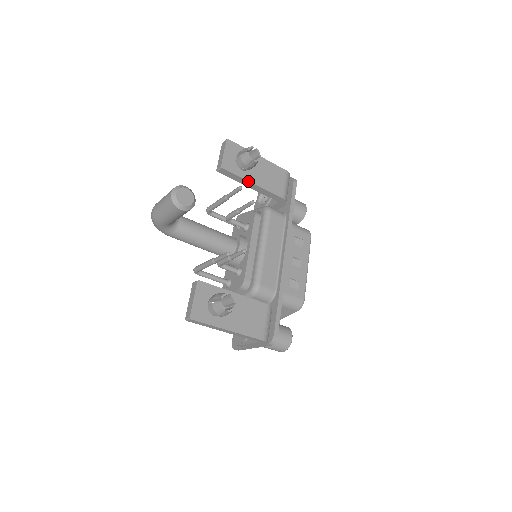
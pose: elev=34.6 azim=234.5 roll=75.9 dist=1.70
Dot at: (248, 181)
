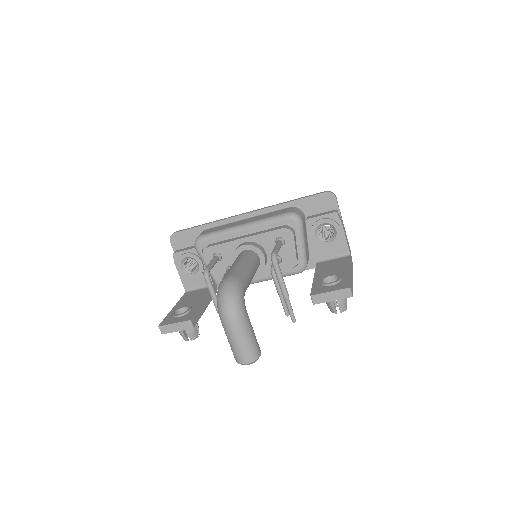
Dot at: occluded
